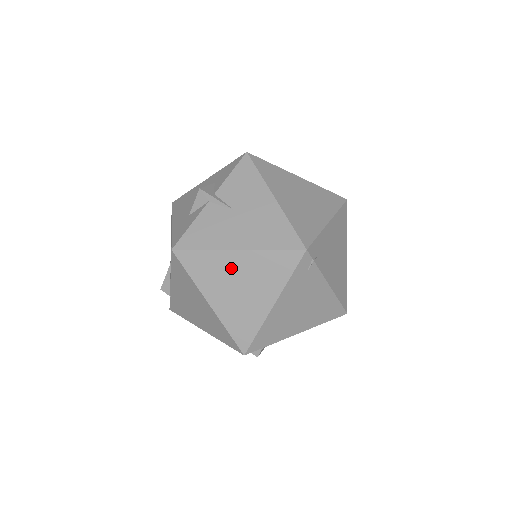
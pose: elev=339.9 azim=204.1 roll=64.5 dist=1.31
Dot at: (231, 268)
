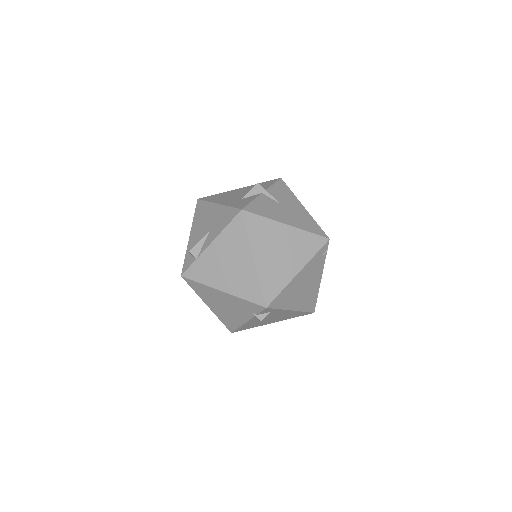
Dot at: (279, 236)
